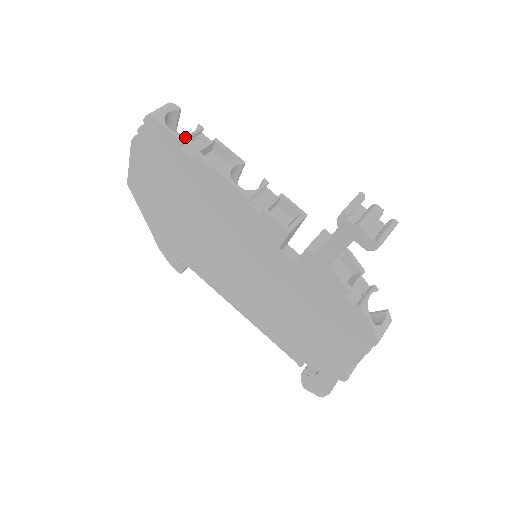
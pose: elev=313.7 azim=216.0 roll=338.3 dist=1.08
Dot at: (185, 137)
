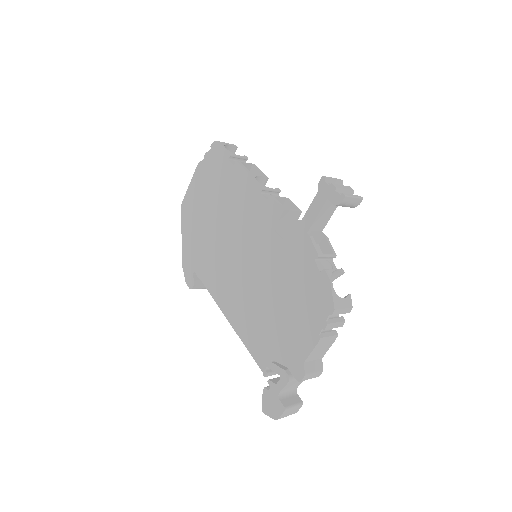
Dot at: (234, 154)
